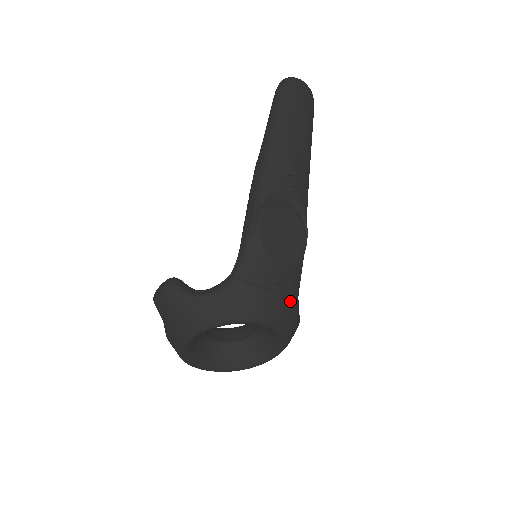
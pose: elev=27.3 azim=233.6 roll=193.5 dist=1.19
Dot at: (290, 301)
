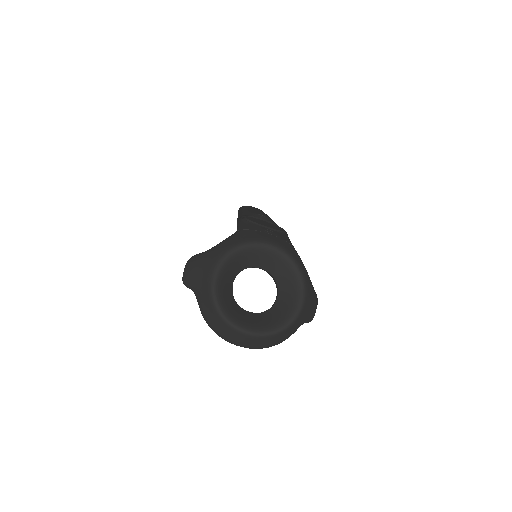
Dot at: (287, 244)
